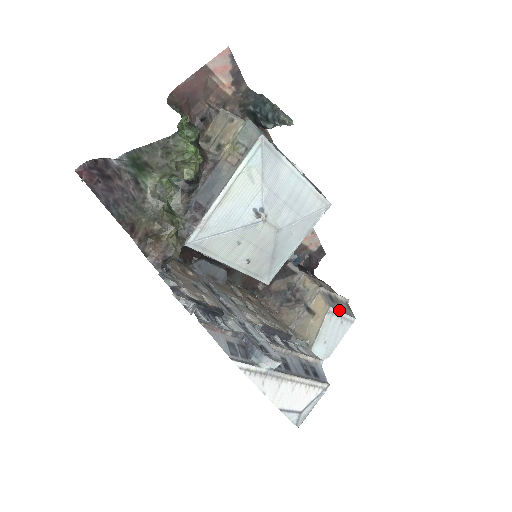
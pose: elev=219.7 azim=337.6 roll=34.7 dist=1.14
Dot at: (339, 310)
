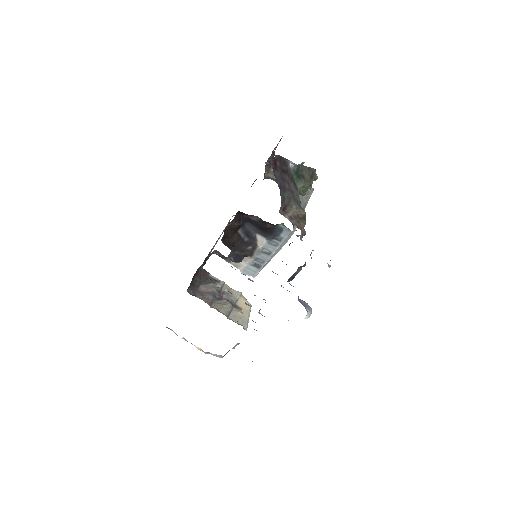
Dot at: occluded
